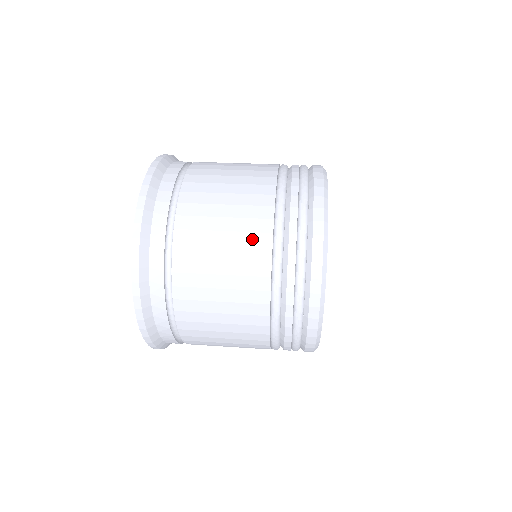
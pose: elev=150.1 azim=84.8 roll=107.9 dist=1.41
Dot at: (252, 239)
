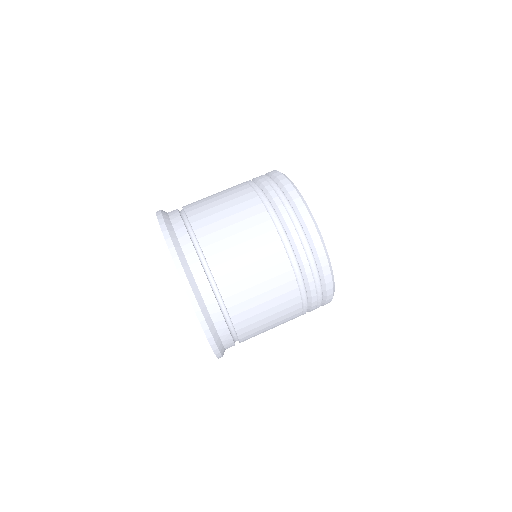
Dot at: (283, 289)
